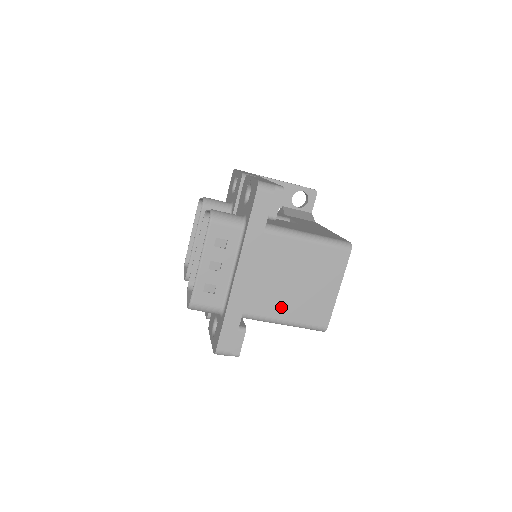
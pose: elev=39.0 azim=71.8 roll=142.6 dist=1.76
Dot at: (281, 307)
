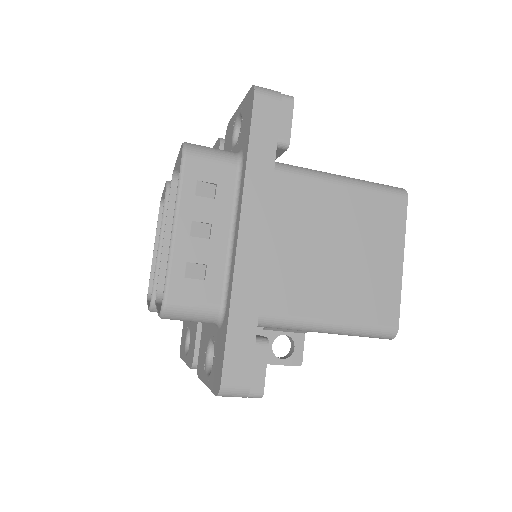
Dot at: (319, 297)
